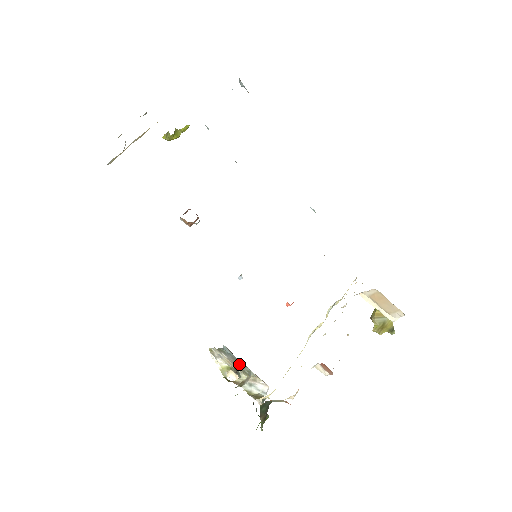
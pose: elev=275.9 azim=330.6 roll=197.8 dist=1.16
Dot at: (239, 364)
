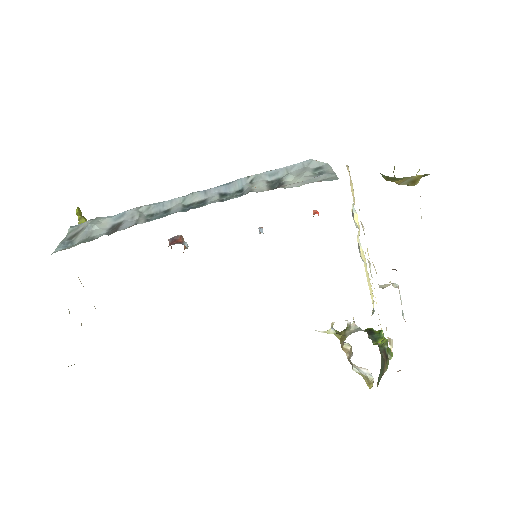
Dot at: occluded
